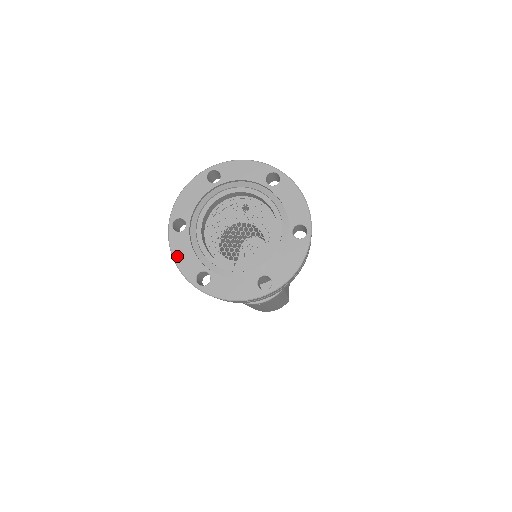
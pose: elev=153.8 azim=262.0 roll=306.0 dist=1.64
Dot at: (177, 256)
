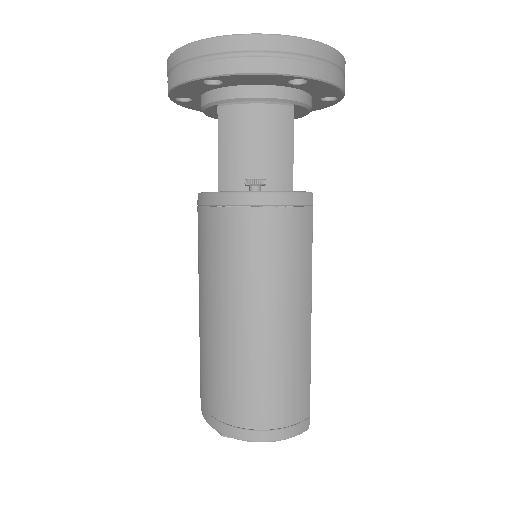
Dot at: occluded
